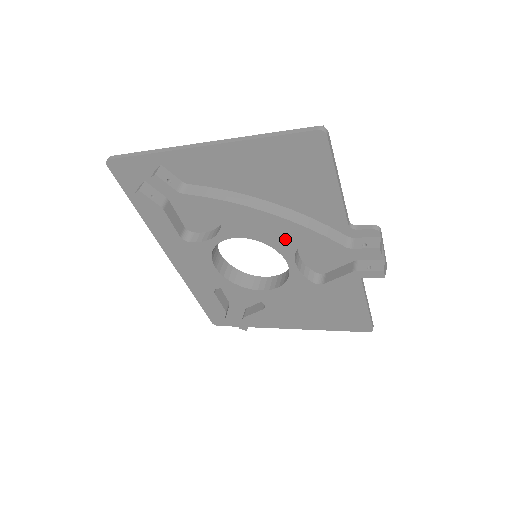
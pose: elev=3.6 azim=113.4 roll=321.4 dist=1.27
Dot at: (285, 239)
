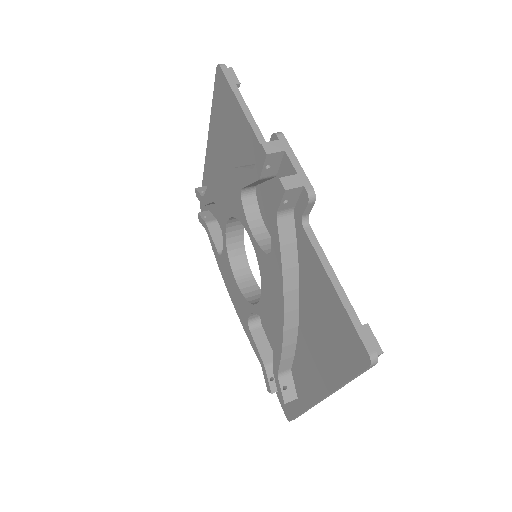
Dot at: (235, 198)
